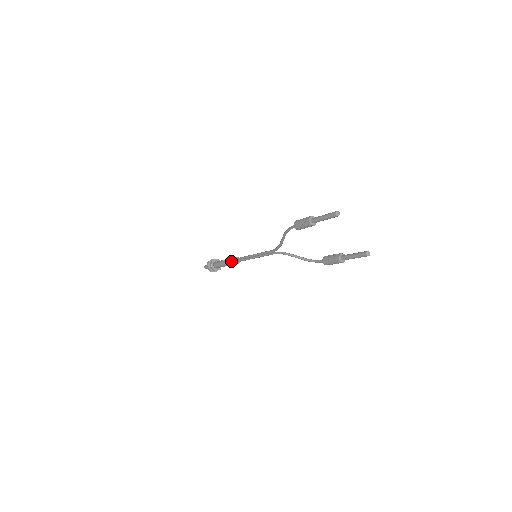
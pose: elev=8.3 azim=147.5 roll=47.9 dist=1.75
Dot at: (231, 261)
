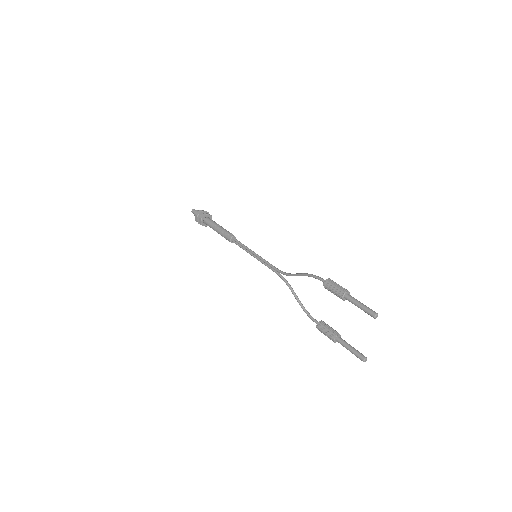
Dot at: (227, 235)
